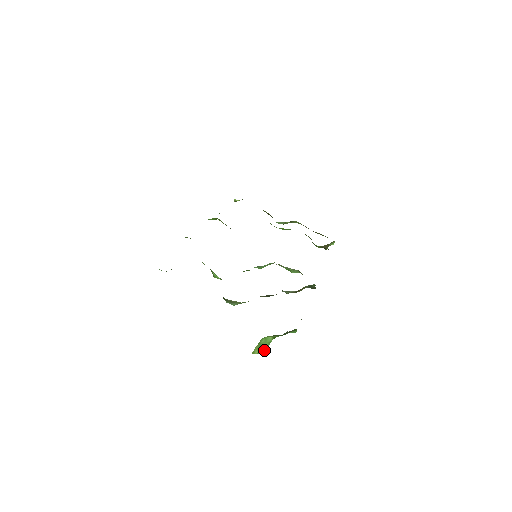
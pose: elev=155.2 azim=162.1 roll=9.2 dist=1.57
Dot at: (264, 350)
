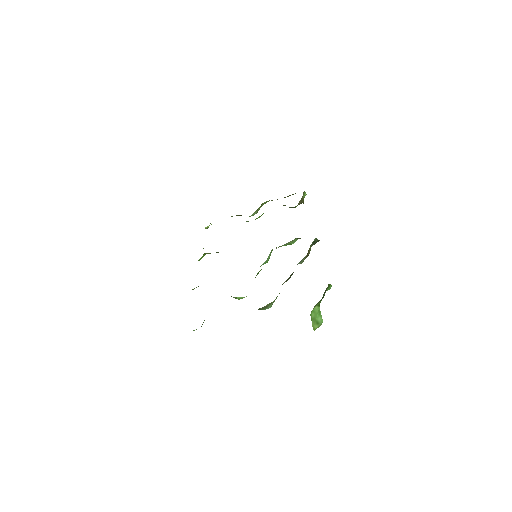
Dot at: (320, 320)
